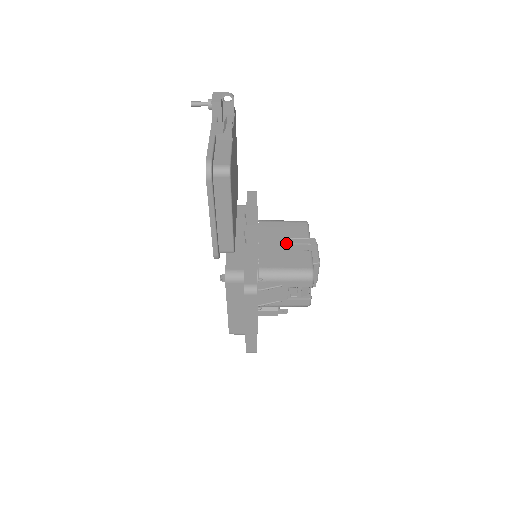
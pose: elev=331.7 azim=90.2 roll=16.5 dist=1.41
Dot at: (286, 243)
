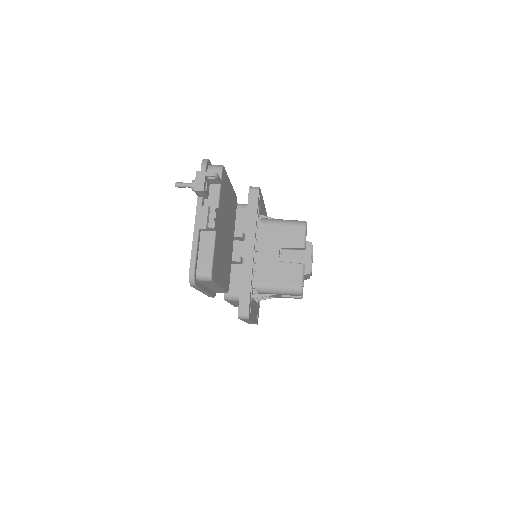
Dot at: (283, 249)
